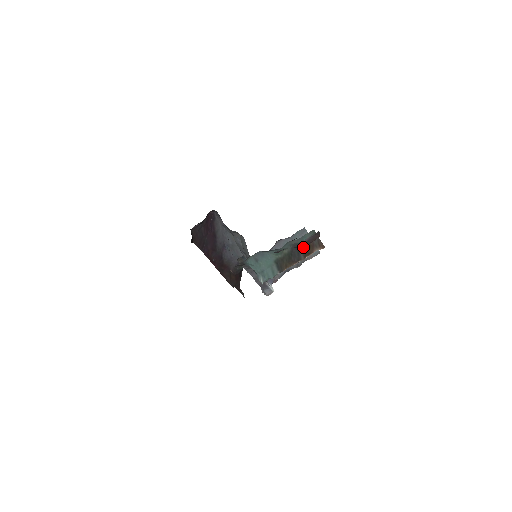
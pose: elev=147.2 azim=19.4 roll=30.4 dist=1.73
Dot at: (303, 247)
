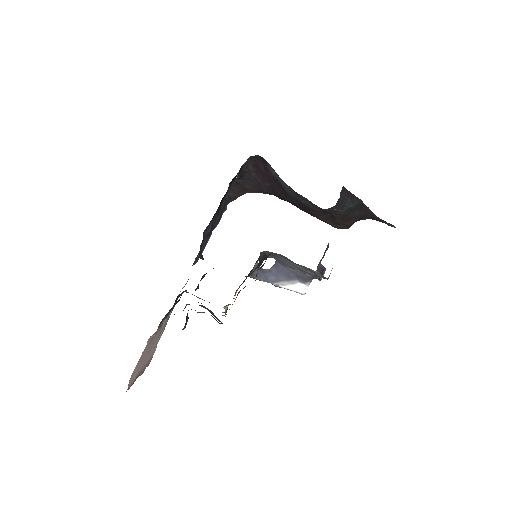
Dot at: occluded
